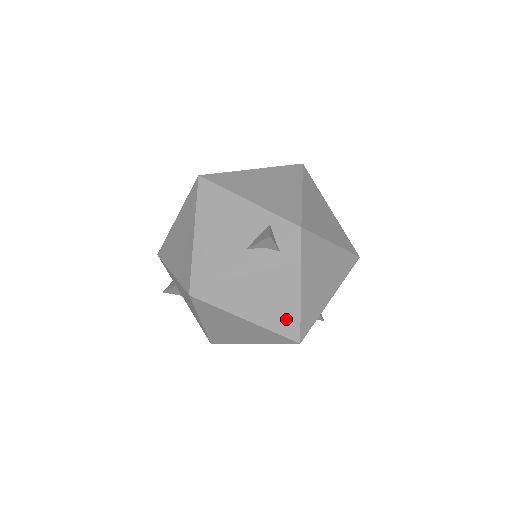
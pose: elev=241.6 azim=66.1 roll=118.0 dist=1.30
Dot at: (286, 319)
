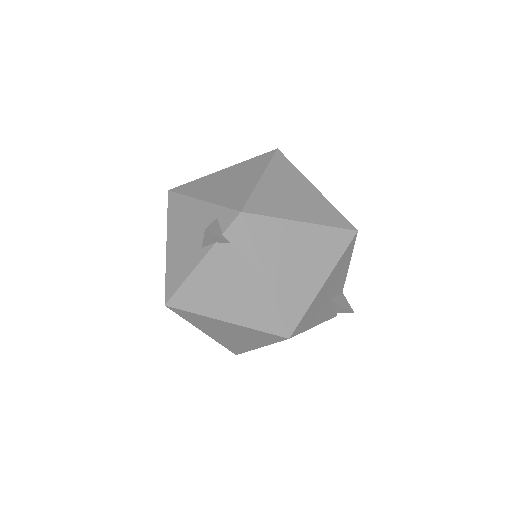
Dot at: (264, 314)
